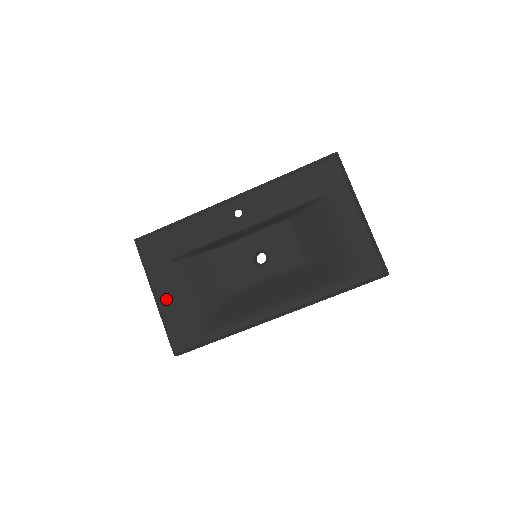
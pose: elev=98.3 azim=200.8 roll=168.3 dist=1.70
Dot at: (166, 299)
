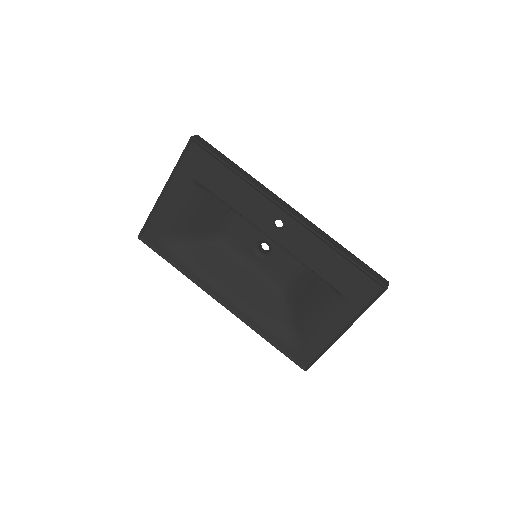
Dot at: (169, 202)
